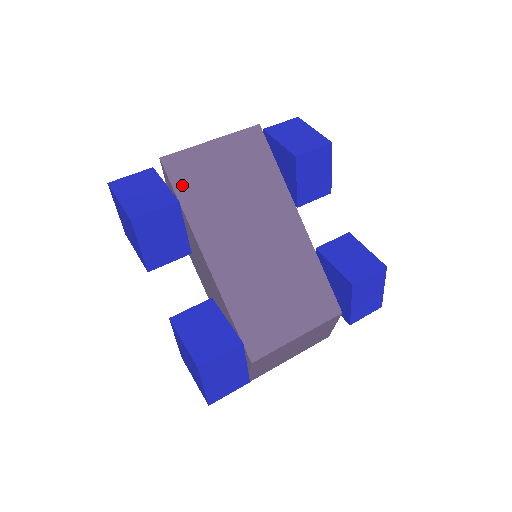
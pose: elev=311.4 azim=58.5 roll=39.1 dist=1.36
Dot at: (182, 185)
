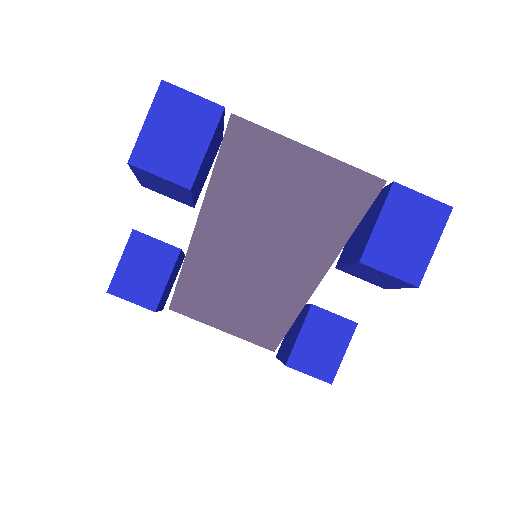
Dot at: (231, 158)
